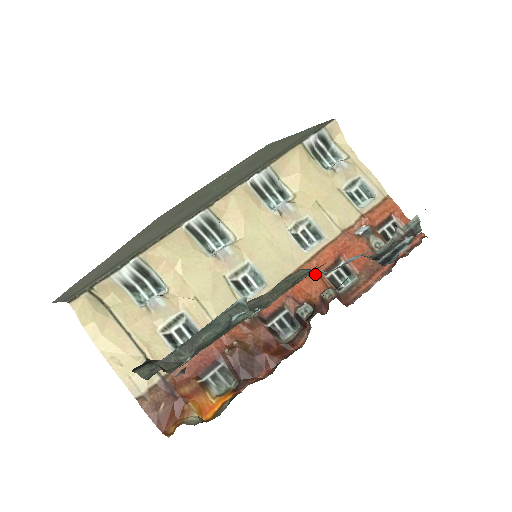
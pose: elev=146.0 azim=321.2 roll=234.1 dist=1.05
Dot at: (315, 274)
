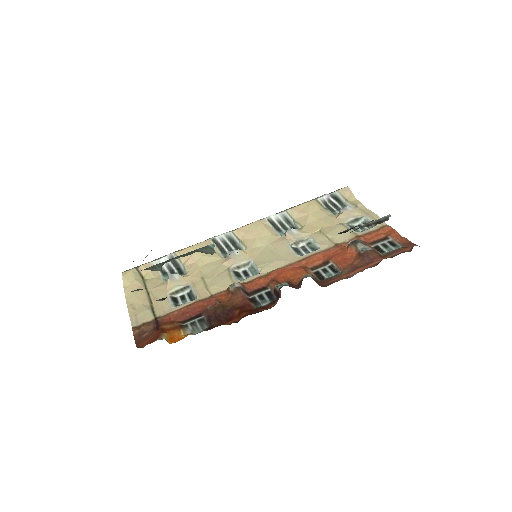
Dot at: (301, 268)
